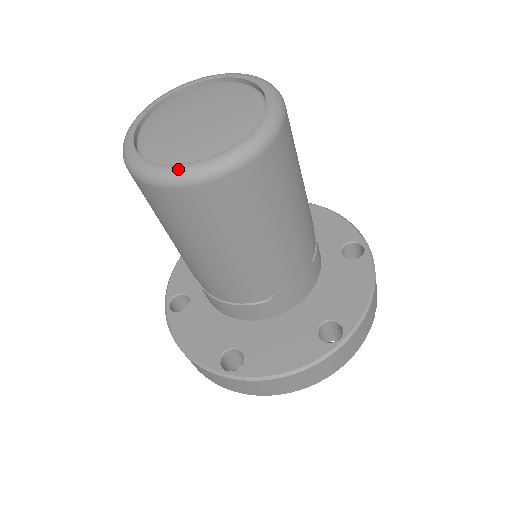
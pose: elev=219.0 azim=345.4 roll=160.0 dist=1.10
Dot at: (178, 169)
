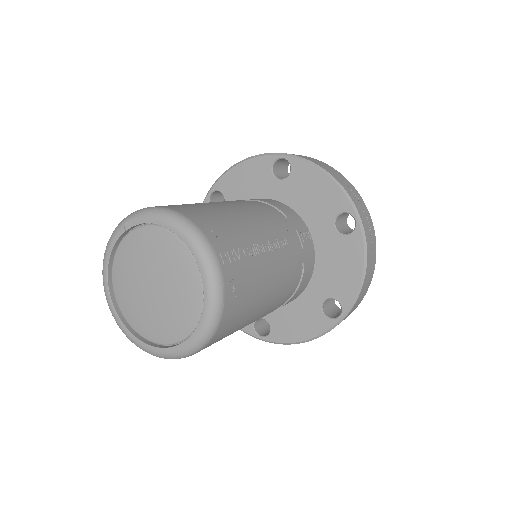
Dot at: (113, 315)
